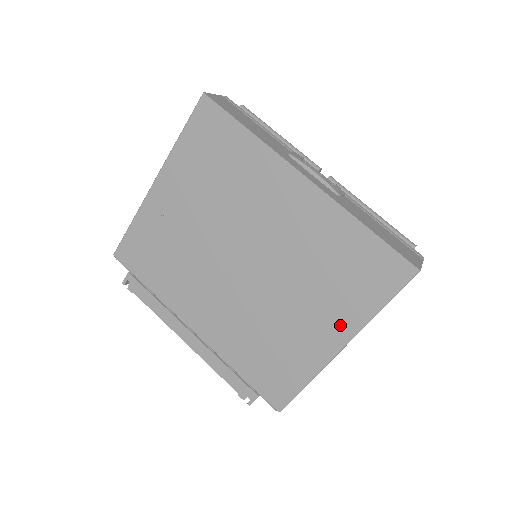
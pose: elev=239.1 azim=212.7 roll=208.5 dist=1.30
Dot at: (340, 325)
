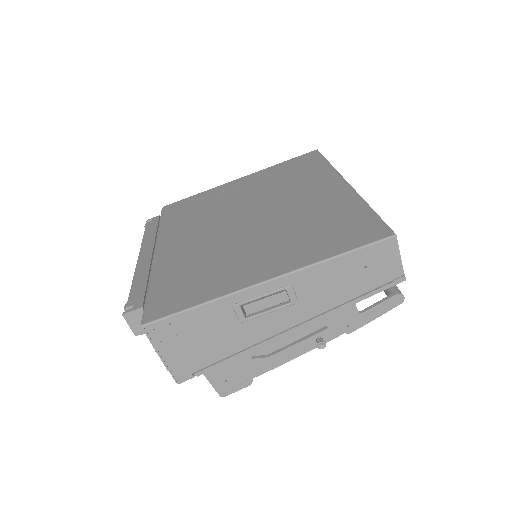
Dot at: (285, 262)
